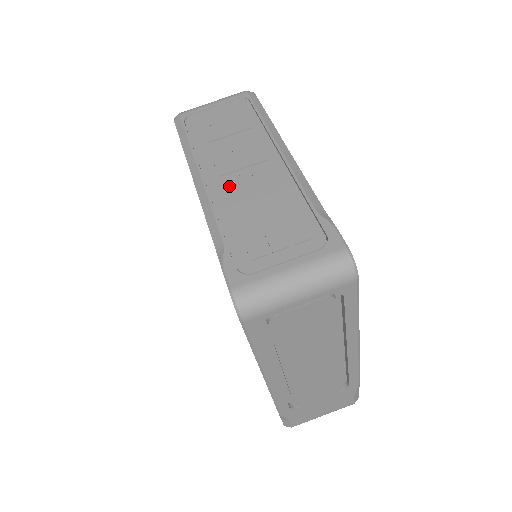
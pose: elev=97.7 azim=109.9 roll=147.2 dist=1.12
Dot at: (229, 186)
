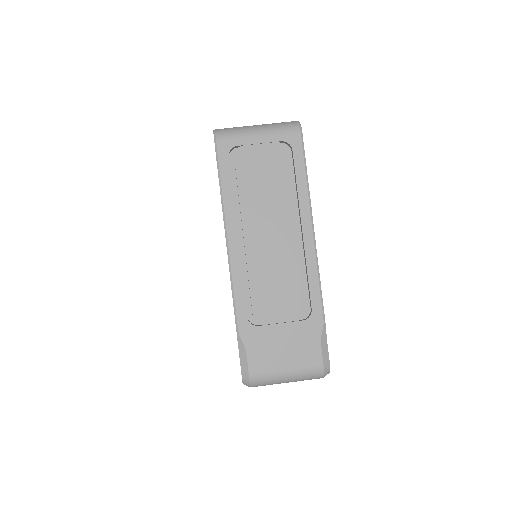
Dot at: occluded
